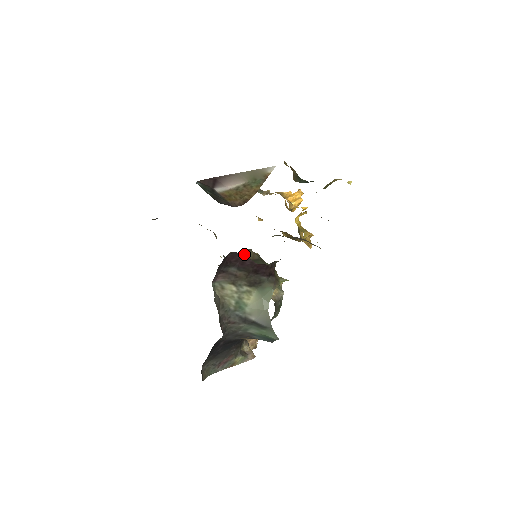
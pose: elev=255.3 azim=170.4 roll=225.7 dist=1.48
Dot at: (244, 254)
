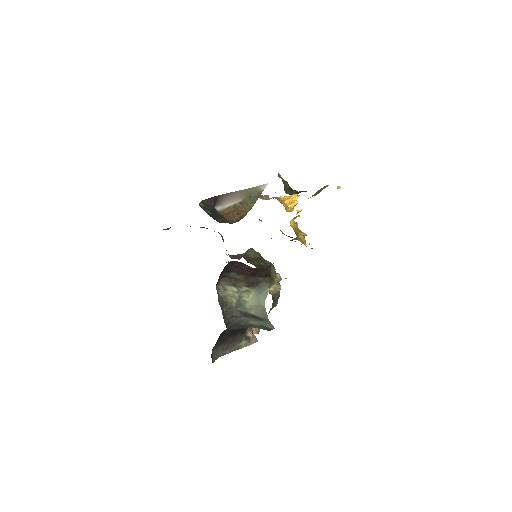
Dot at: (246, 253)
